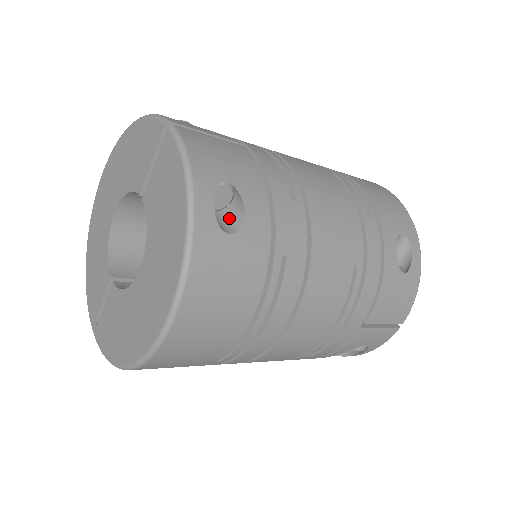
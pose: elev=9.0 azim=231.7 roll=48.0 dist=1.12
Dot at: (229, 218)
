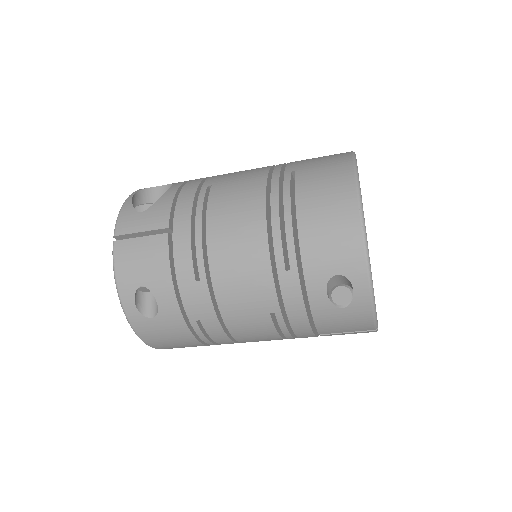
Dot at: occluded
